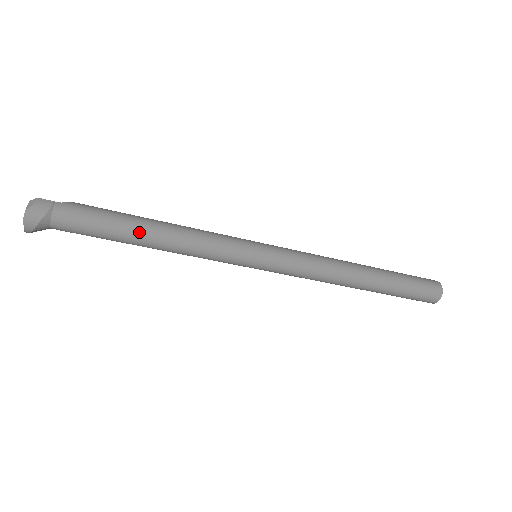
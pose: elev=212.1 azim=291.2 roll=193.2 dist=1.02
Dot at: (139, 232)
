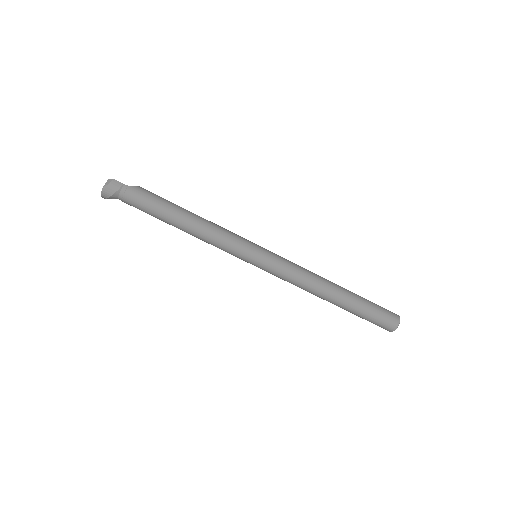
Dot at: (174, 219)
